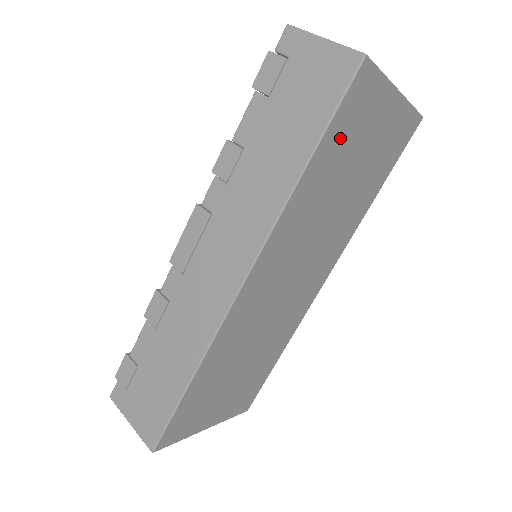
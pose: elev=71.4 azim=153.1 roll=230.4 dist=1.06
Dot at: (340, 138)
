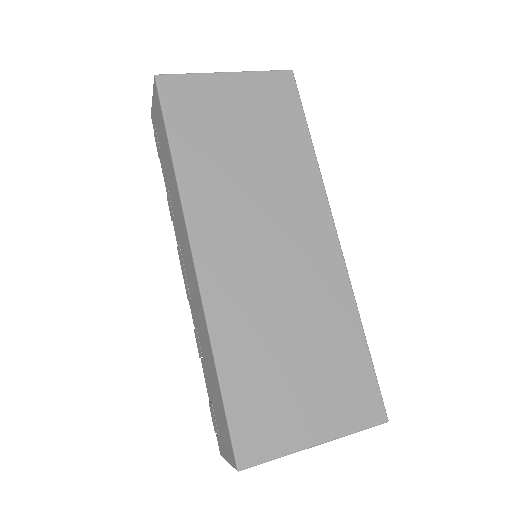
Dot at: (190, 123)
